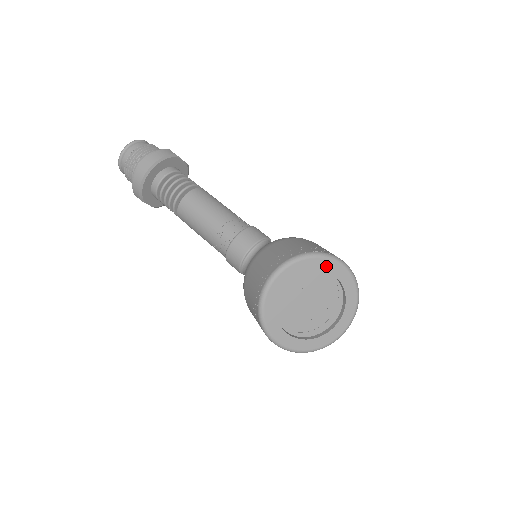
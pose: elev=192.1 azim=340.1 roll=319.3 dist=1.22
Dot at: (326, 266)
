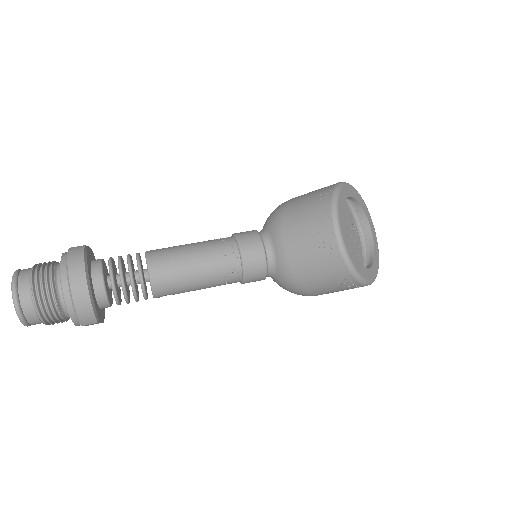
Dot at: (346, 193)
